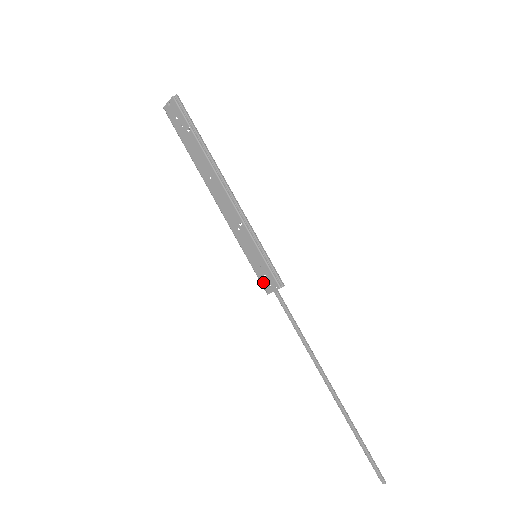
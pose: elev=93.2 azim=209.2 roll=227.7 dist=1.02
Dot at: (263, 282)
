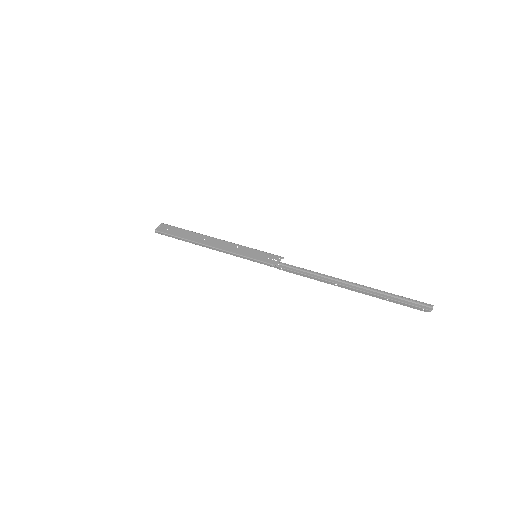
Dot at: (270, 262)
